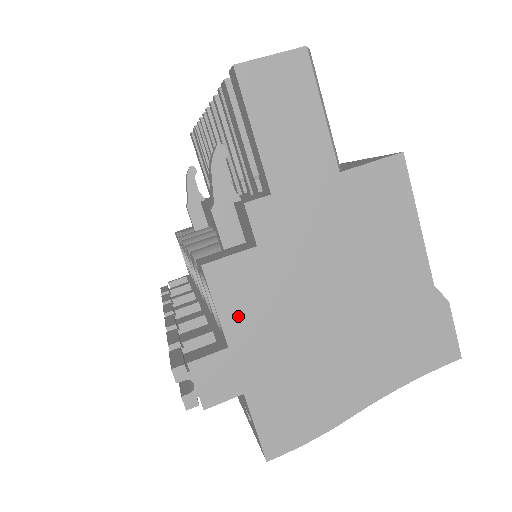
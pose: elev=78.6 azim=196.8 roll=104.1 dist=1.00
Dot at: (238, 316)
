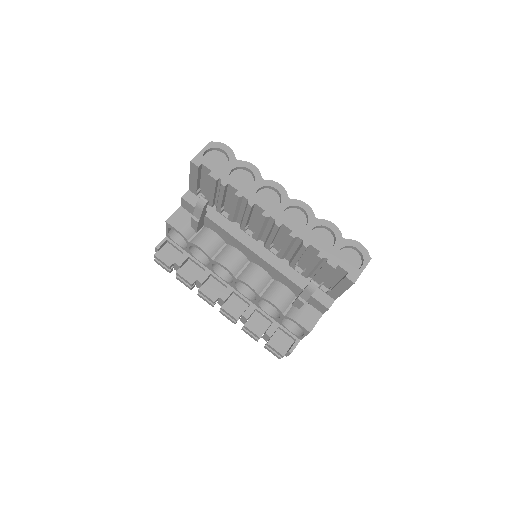
Dot at: occluded
